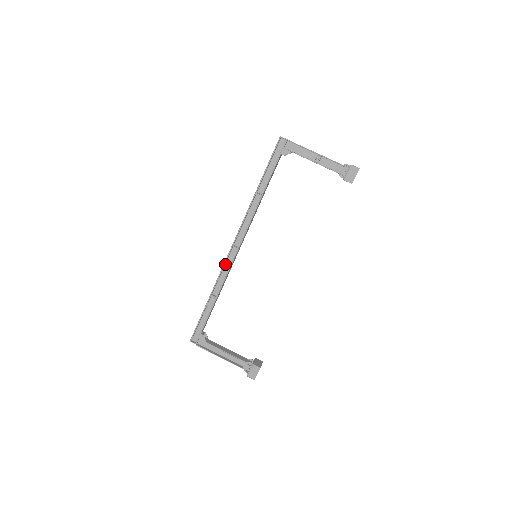
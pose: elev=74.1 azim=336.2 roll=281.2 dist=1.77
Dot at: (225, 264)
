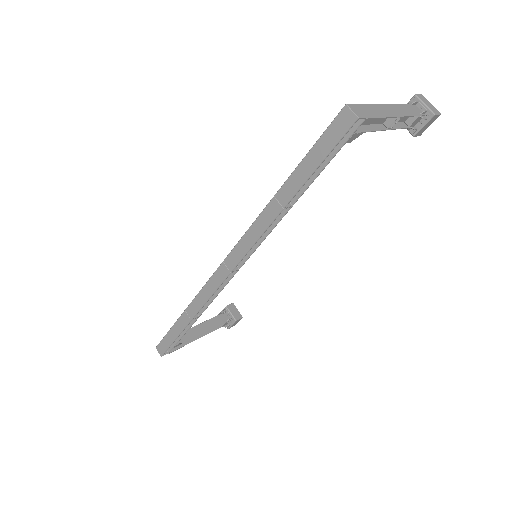
Dot at: (213, 288)
